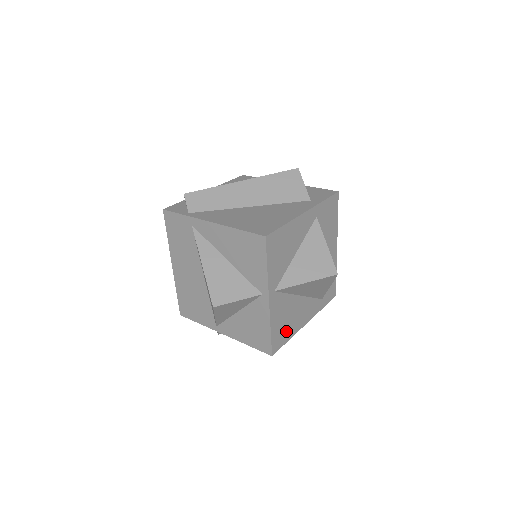
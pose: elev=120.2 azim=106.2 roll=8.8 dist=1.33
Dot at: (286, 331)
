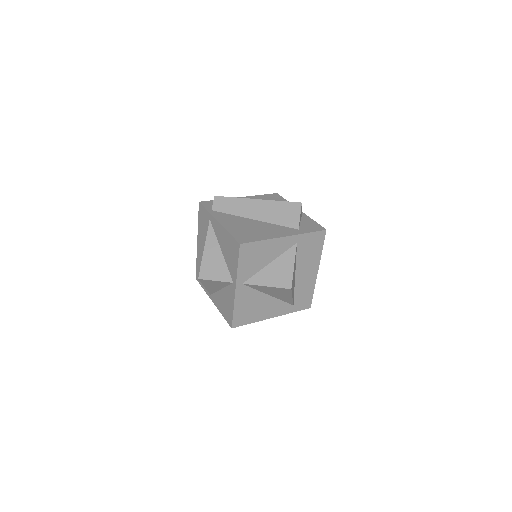
Dot at: (249, 316)
